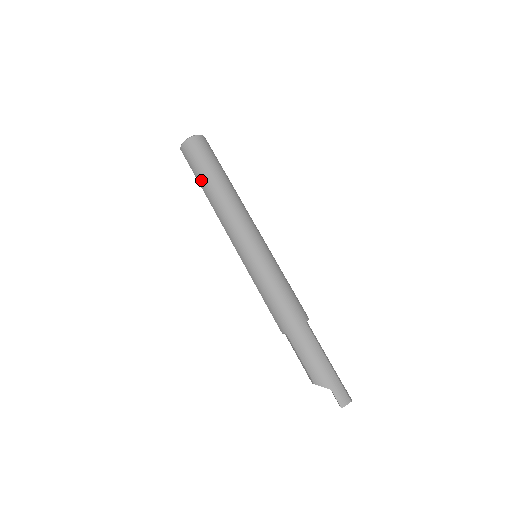
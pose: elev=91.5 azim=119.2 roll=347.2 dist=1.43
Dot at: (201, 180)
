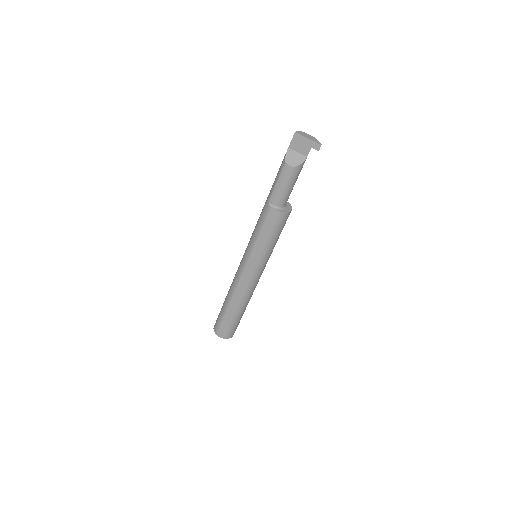
Dot at: (223, 309)
